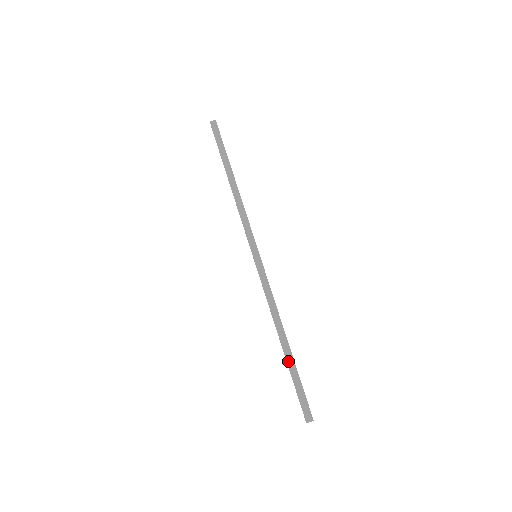
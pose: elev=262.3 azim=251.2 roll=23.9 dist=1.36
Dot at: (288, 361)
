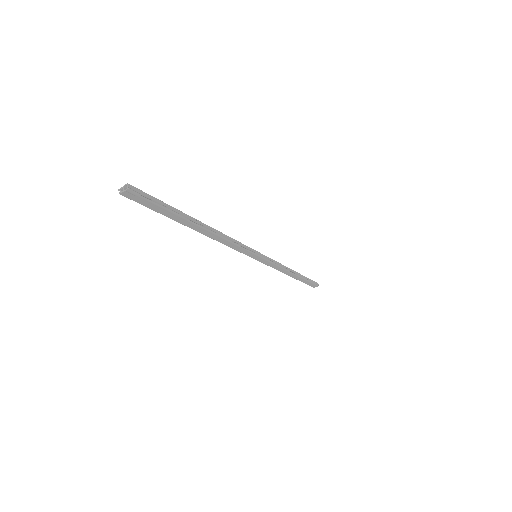
Dot at: occluded
